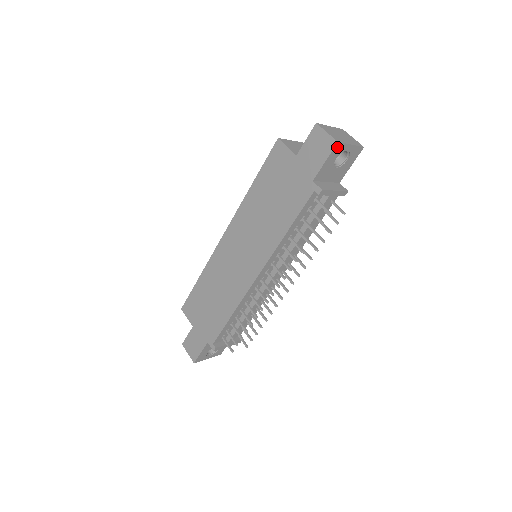
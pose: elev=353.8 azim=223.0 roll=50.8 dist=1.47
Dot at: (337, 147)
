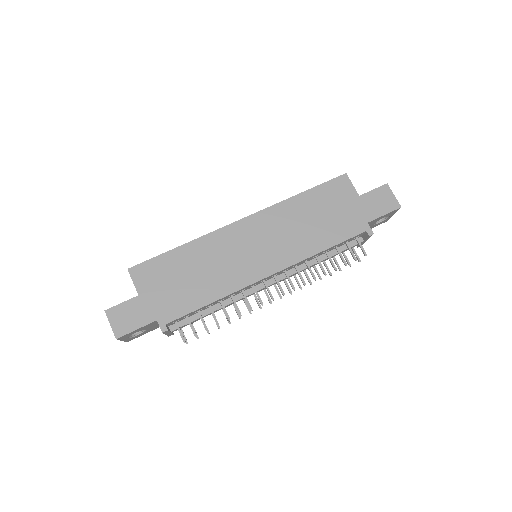
Dot at: (396, 210)
